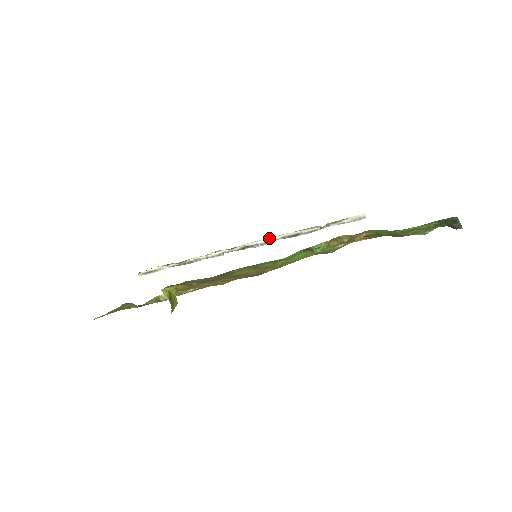
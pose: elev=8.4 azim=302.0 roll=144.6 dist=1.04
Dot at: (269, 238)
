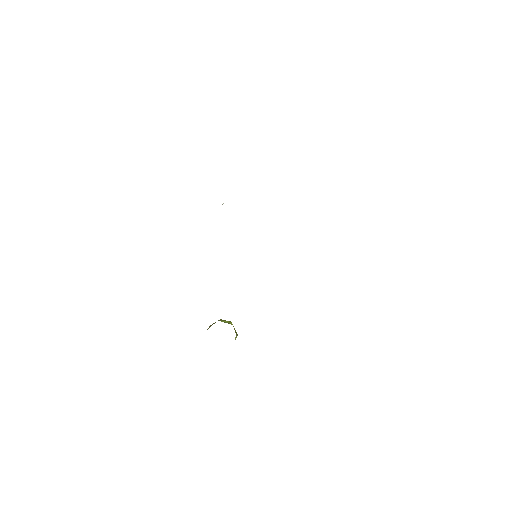
Dot at: occluded
